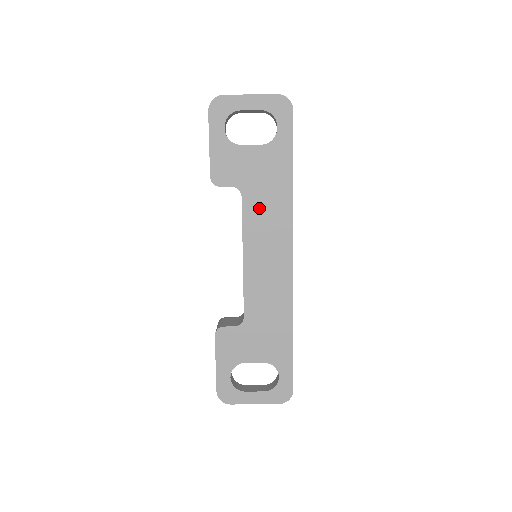
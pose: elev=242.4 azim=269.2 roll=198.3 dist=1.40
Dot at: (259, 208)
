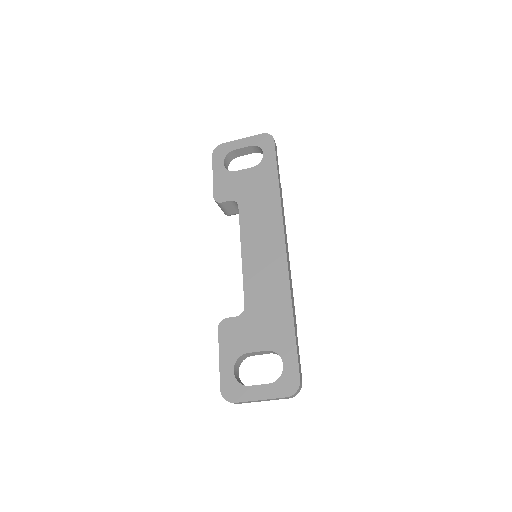
Dot at: (253, 211)
